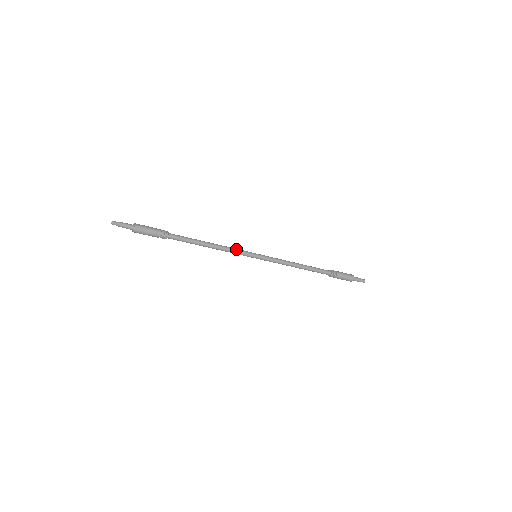
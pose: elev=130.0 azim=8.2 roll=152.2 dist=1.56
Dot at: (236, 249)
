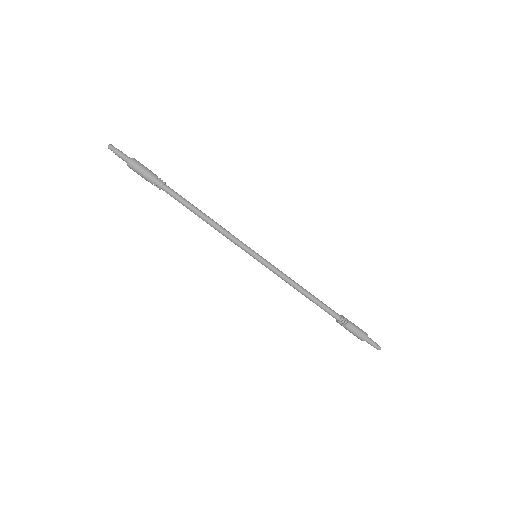
Dot at: (235, 237)
